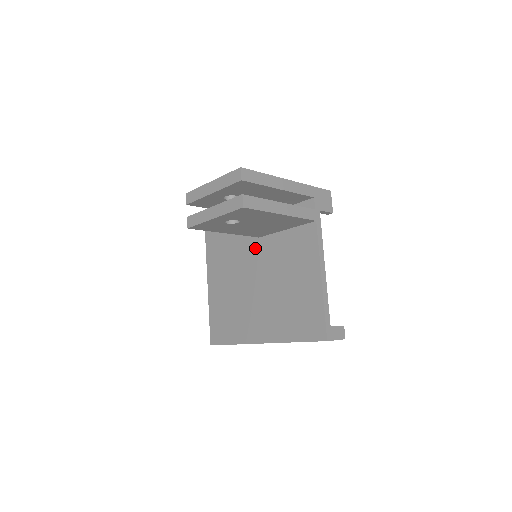
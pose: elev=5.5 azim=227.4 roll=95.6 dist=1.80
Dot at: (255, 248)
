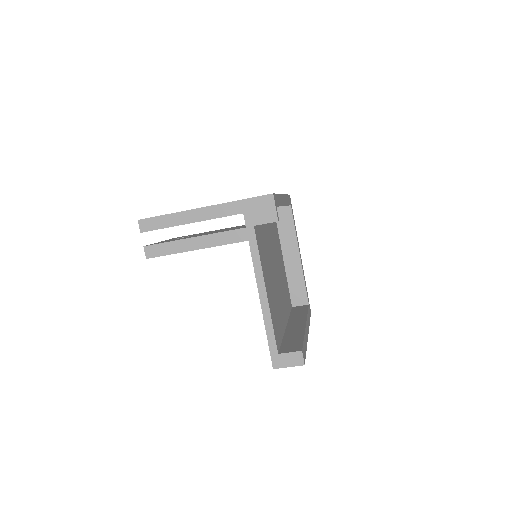
Dot at: occluded
